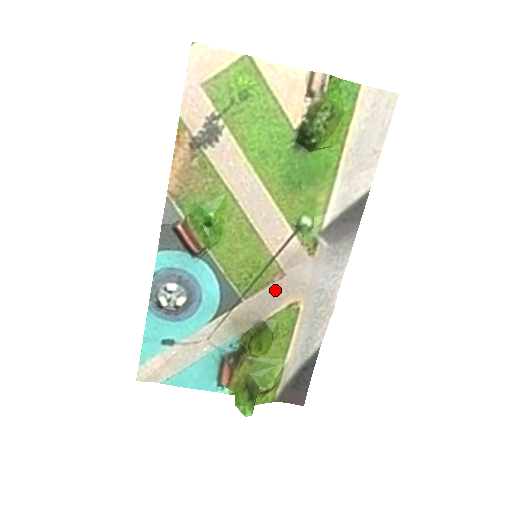
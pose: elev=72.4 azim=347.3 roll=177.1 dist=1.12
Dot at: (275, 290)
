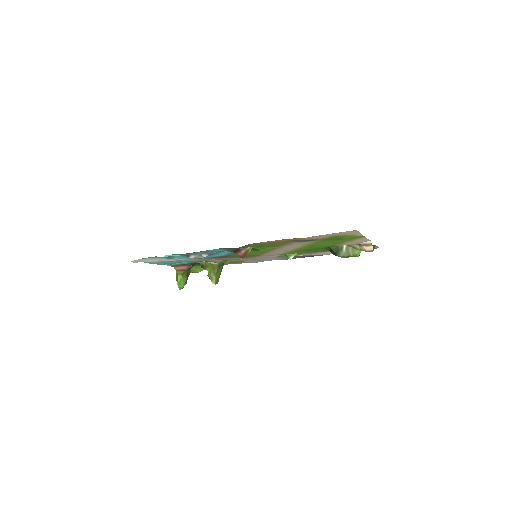
Dot at: (244, 258)
